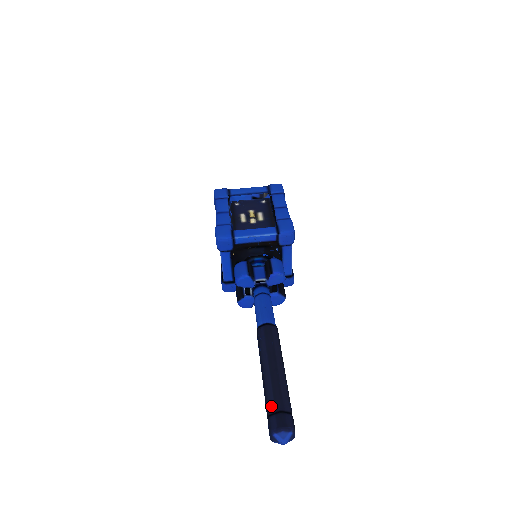
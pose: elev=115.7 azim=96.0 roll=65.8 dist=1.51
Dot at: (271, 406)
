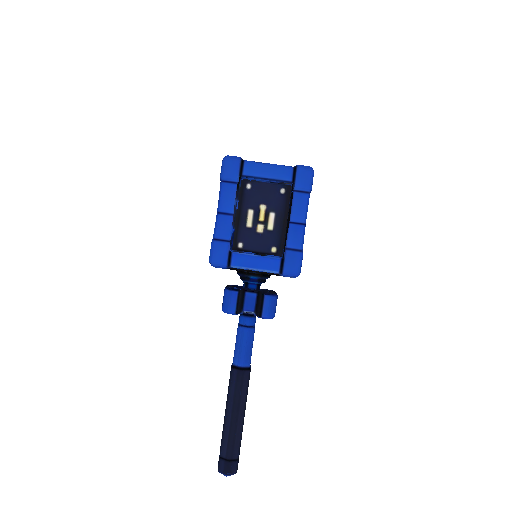
Dot at: (223, 452)
